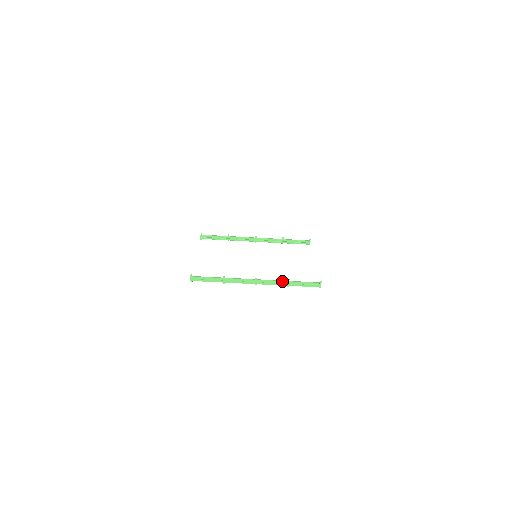
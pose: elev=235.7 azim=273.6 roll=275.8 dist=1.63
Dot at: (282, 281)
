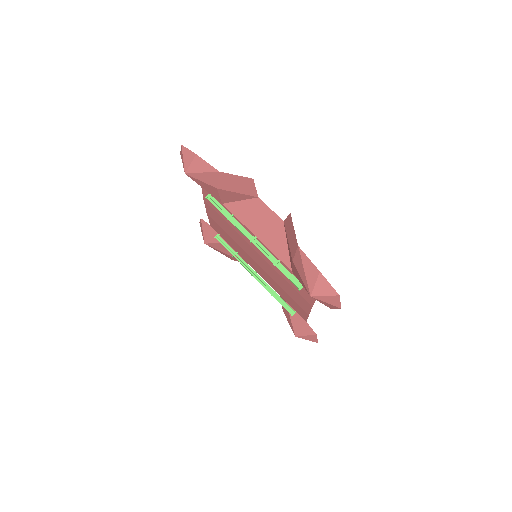
Dot at: (274, 257)
